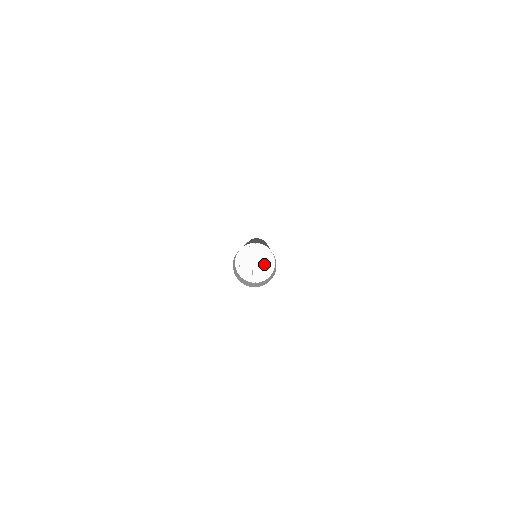
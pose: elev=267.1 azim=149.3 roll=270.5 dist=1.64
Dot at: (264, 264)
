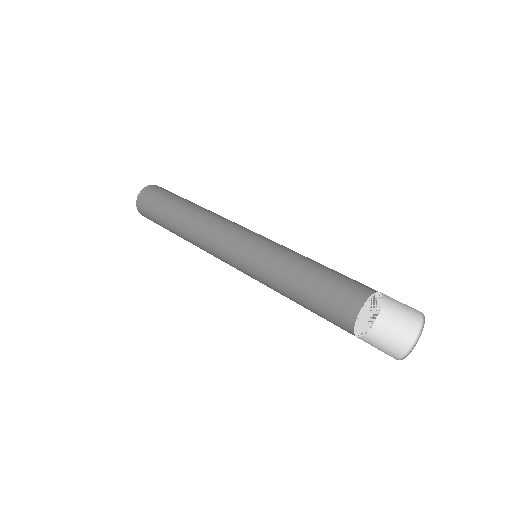
Dot at: (368, 322)
